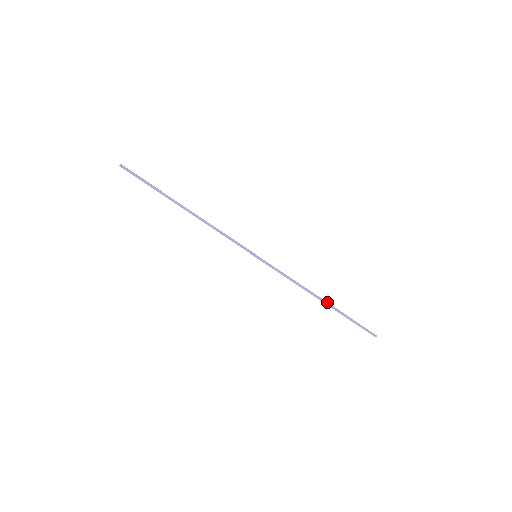
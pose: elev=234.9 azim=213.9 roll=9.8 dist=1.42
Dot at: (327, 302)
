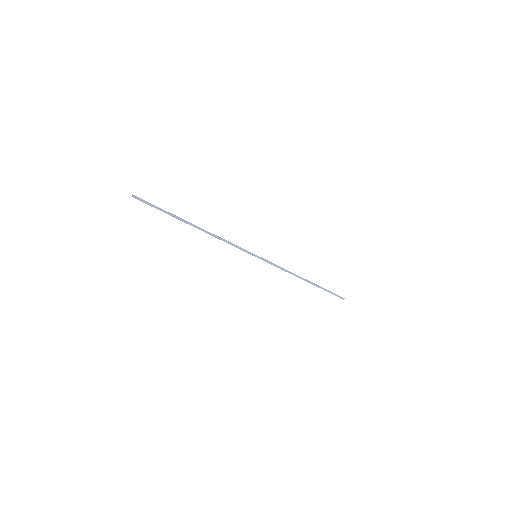
Dot at: (310, 281)
